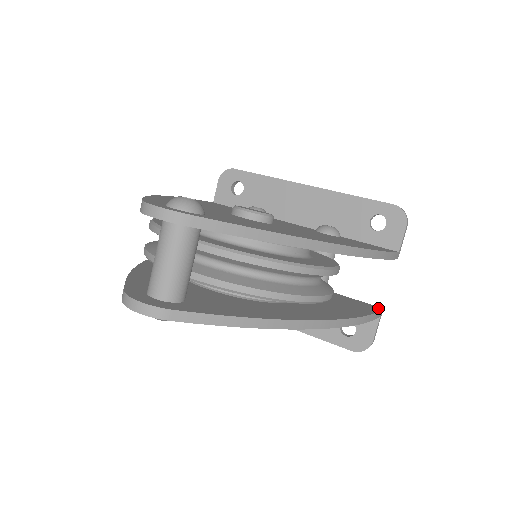
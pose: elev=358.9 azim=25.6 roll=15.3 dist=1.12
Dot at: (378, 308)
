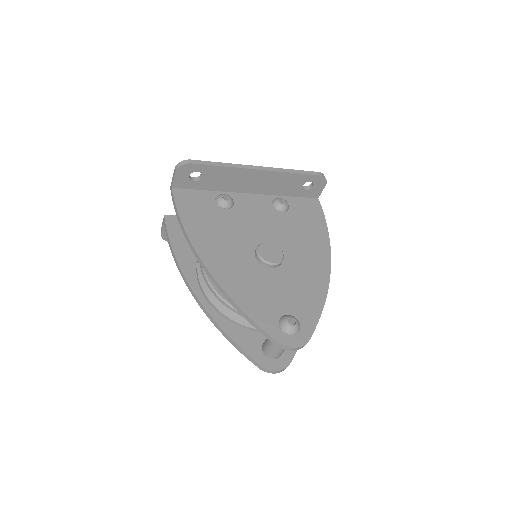
Dot at: occluded
